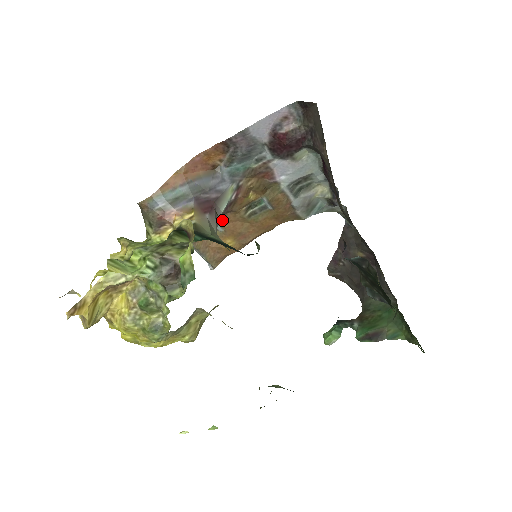
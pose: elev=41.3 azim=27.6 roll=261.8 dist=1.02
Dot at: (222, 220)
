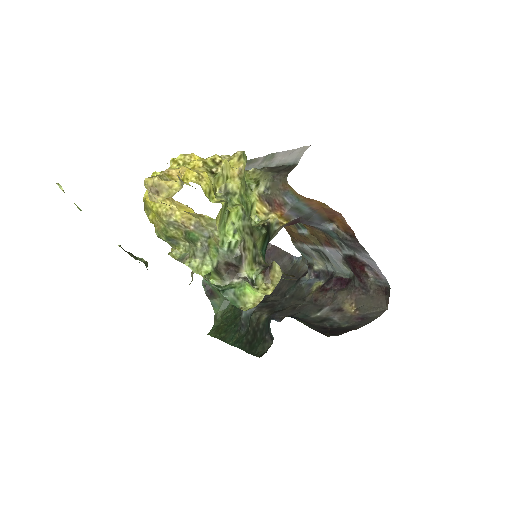
Dot at: occluded
